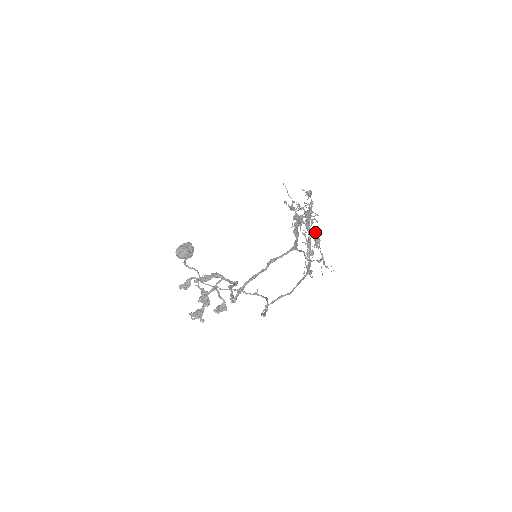
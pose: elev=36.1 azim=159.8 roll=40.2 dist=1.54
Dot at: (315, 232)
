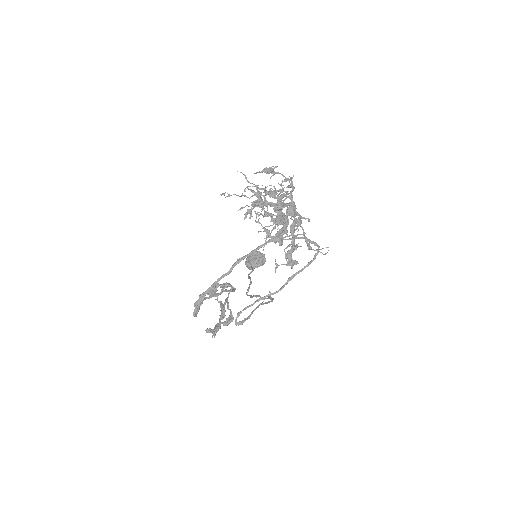
Dot at: occluded
